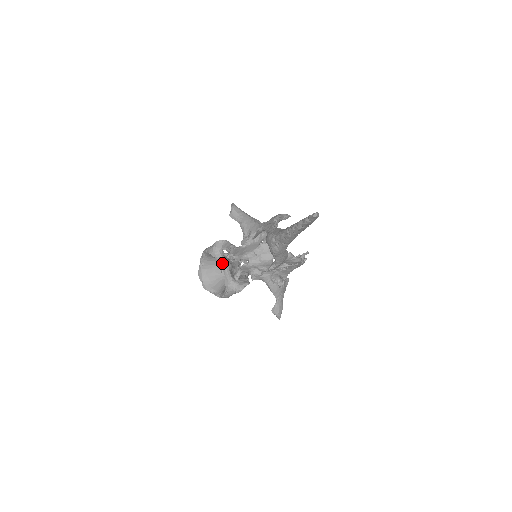
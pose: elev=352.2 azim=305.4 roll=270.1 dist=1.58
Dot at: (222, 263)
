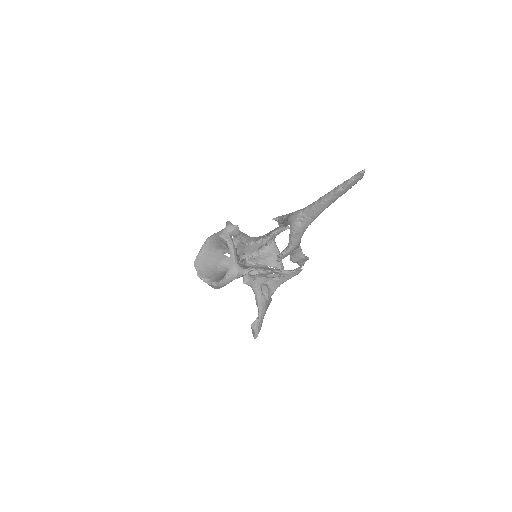
Dot at: (231, 245)
